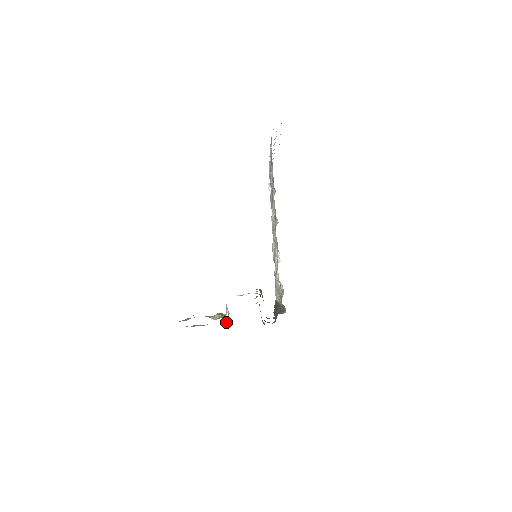
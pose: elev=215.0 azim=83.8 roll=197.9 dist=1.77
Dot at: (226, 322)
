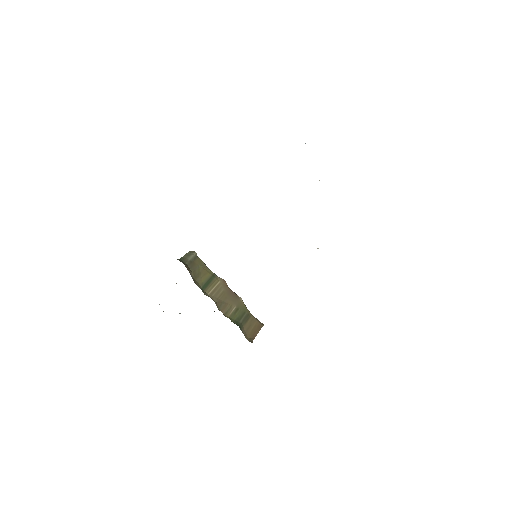
Dot at: occluded
